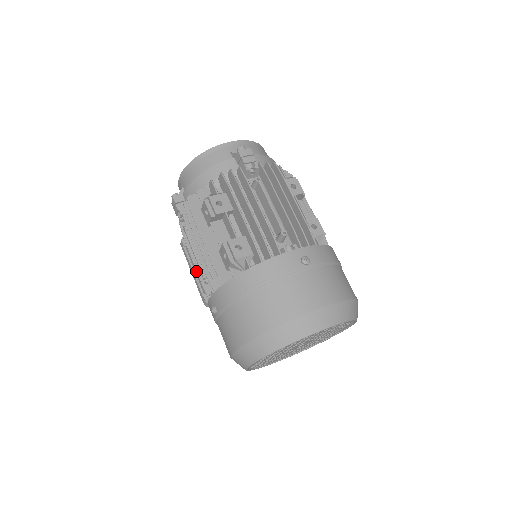
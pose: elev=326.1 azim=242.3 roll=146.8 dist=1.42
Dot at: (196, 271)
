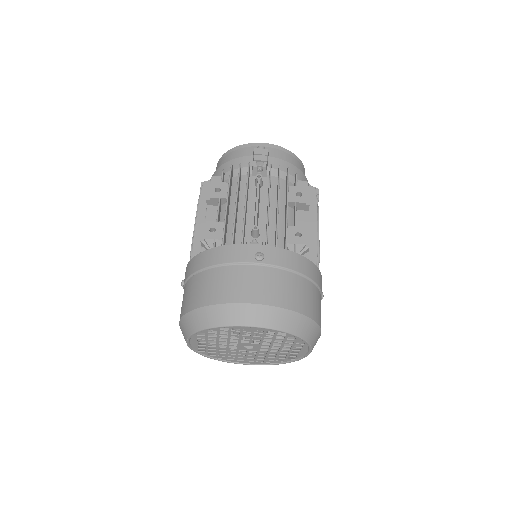
Dot at: occluded
